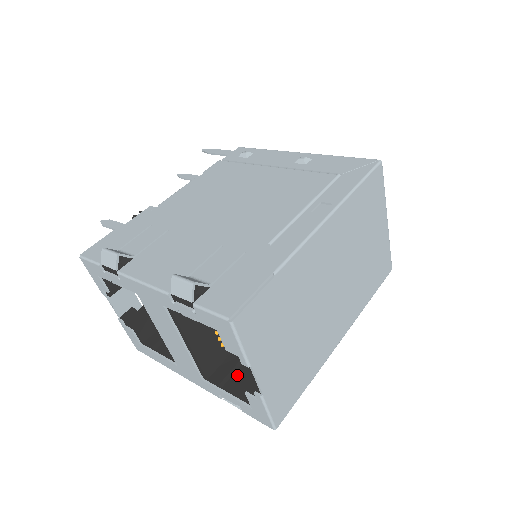
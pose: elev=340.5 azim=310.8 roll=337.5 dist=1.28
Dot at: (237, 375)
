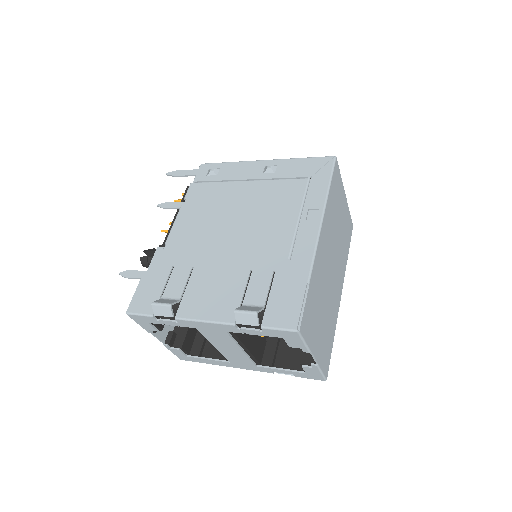
Dot at: (280, 352)
